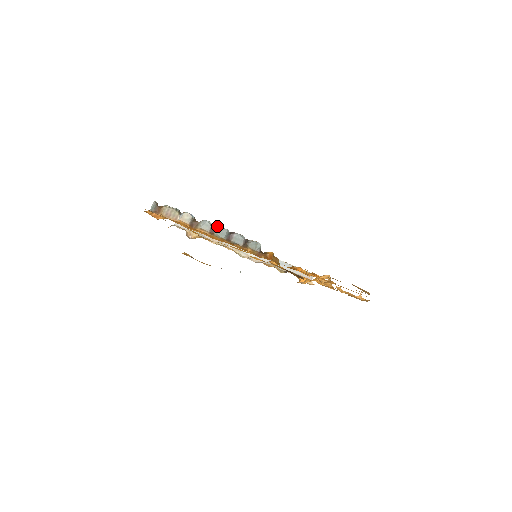
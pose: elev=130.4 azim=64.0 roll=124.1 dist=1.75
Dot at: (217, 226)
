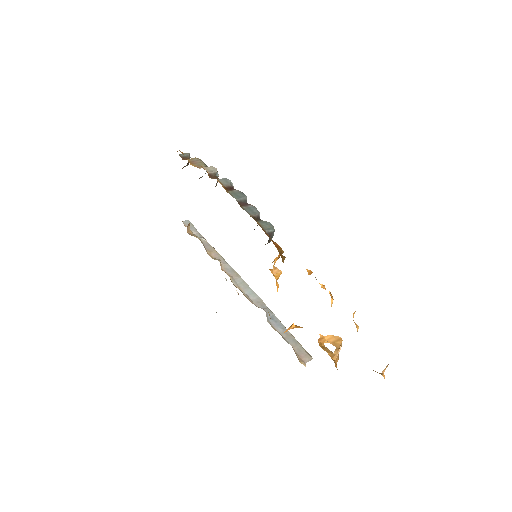
Dot at: (237, 190)
